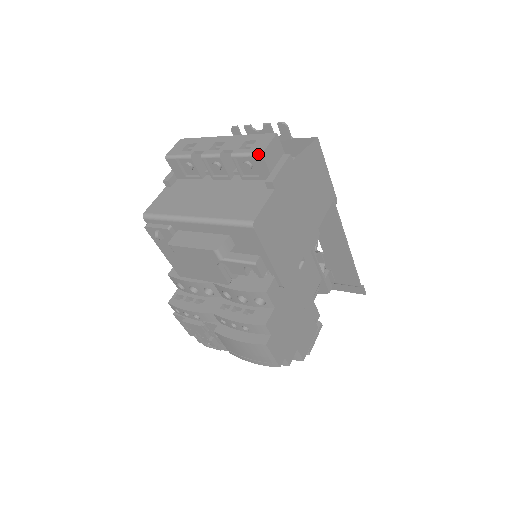
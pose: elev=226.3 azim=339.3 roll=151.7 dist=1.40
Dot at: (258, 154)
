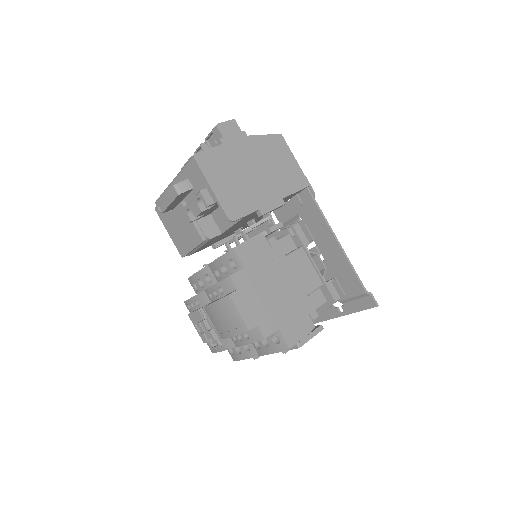
Dot at: (215, 127)
